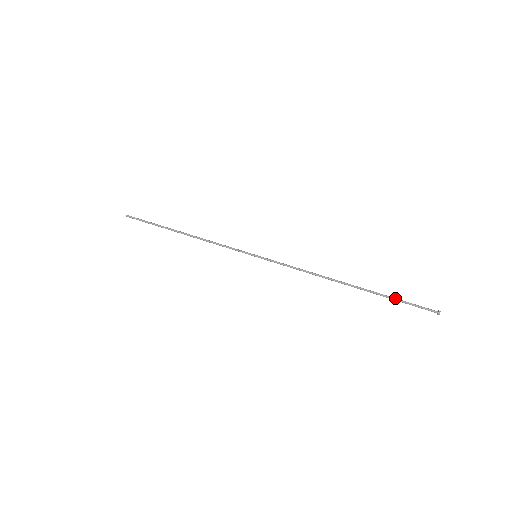
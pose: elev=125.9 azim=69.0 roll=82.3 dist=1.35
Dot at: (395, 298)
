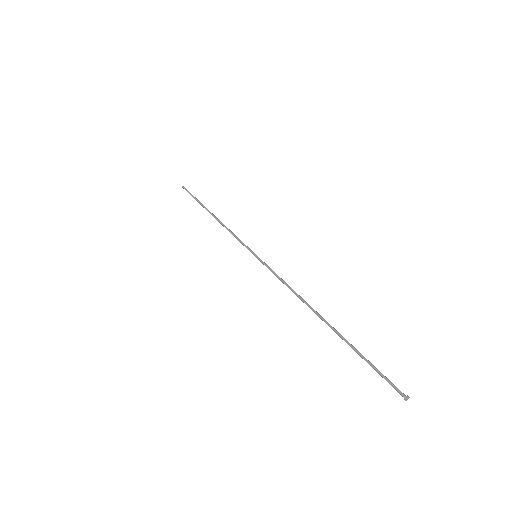
Dot at: occluded
